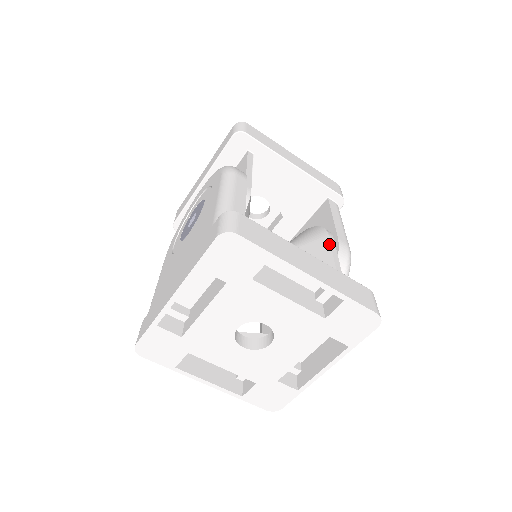
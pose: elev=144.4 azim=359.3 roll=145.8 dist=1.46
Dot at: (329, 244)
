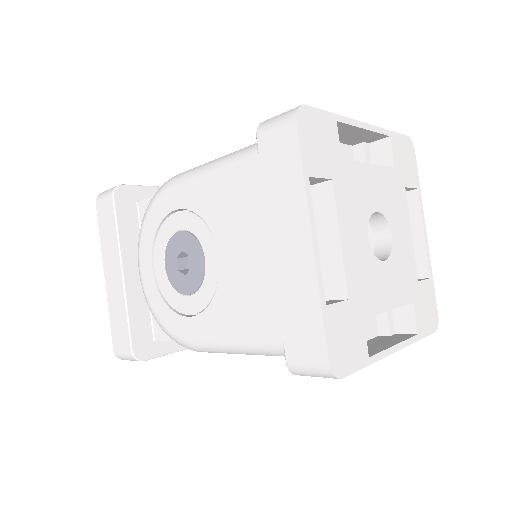
Dot at: occluded
